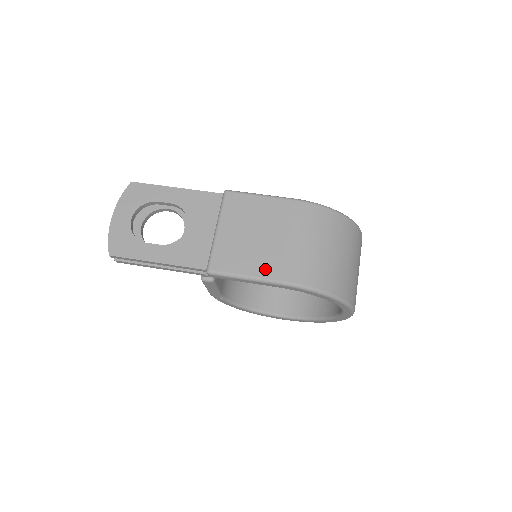
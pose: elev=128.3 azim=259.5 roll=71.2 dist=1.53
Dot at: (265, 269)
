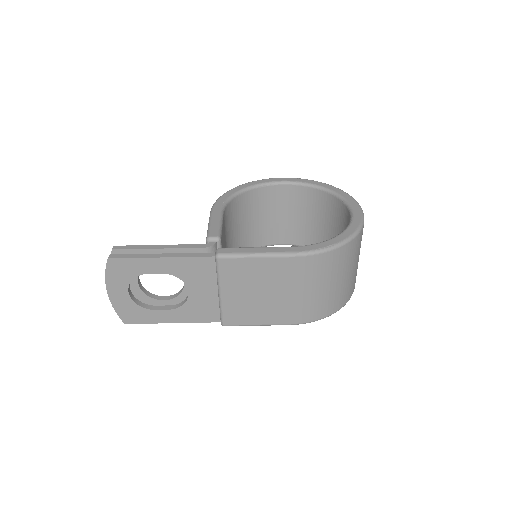
Dot at: (275, 318)
